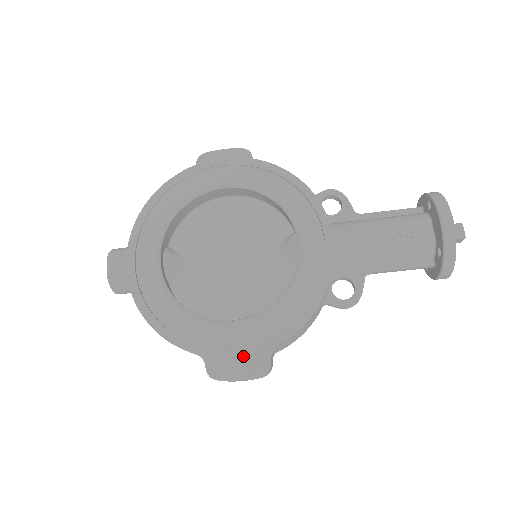
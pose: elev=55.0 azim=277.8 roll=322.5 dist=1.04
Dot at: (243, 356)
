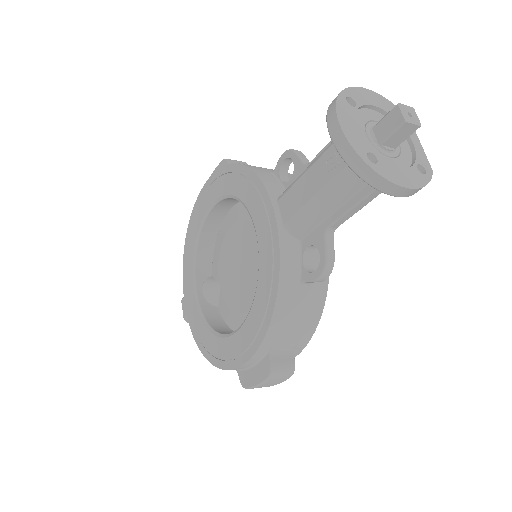
Dot at: (244, 364)
